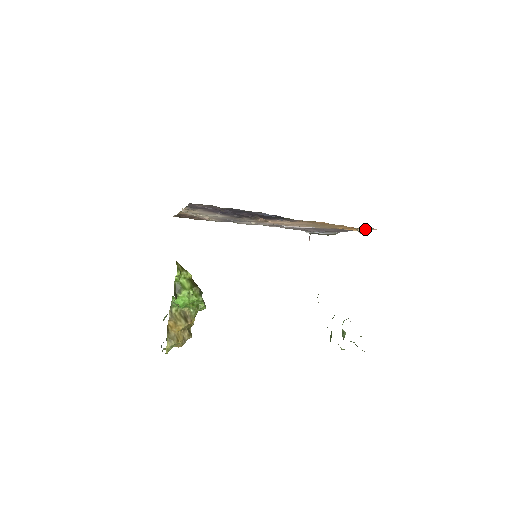
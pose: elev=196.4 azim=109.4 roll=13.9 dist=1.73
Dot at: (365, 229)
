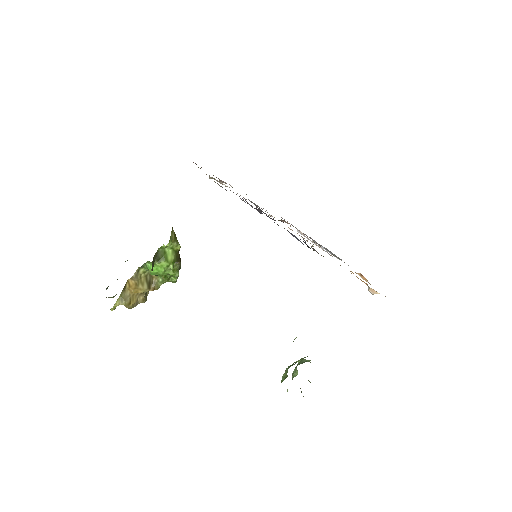
Dot at: (377, 292)
